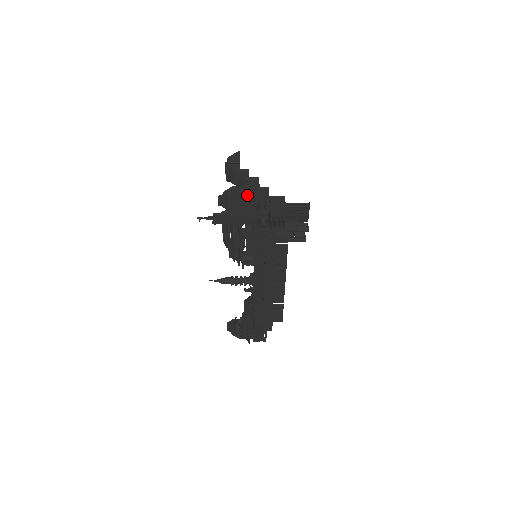
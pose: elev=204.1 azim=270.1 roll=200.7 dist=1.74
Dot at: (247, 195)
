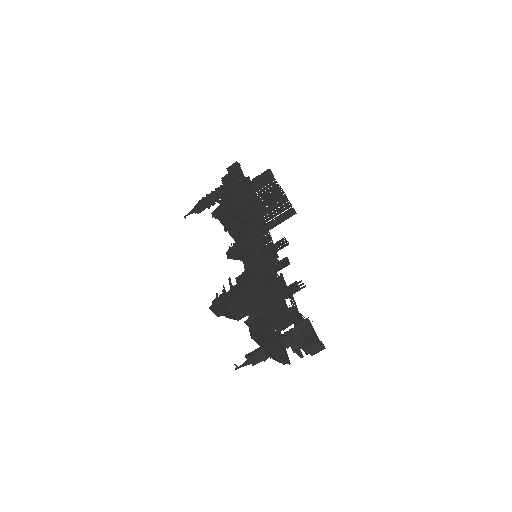
Dot at: occluded
